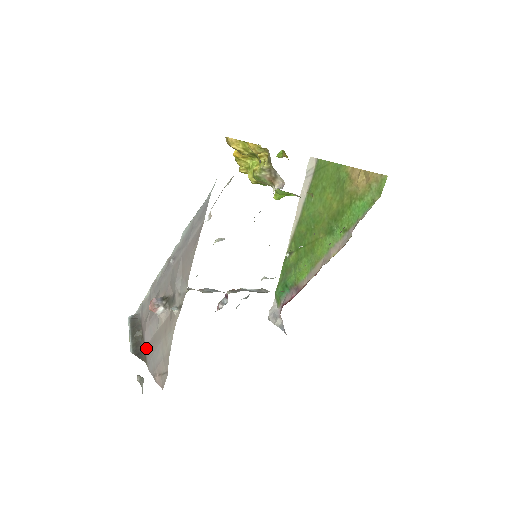
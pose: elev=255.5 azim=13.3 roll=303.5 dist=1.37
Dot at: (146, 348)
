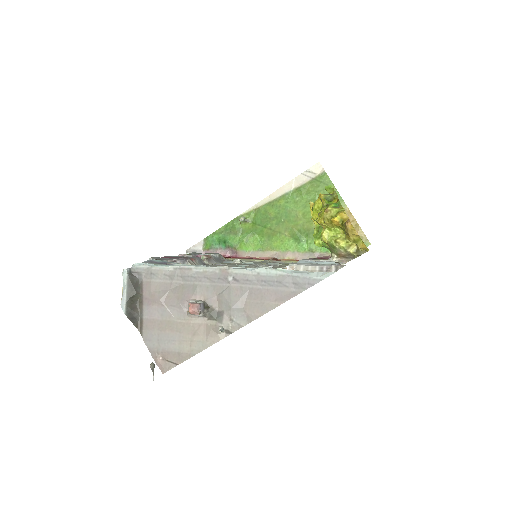
Dot at: (146, 319)
